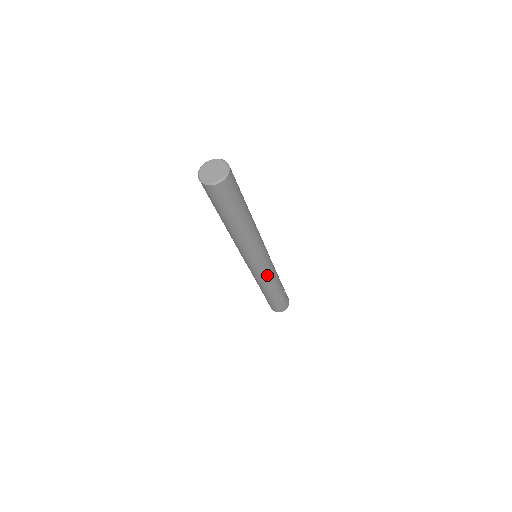
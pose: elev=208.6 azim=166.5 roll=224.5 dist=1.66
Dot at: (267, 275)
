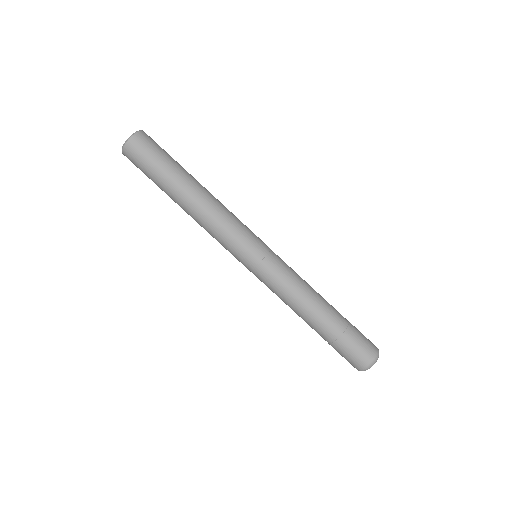
Dot at: (280, 277)
